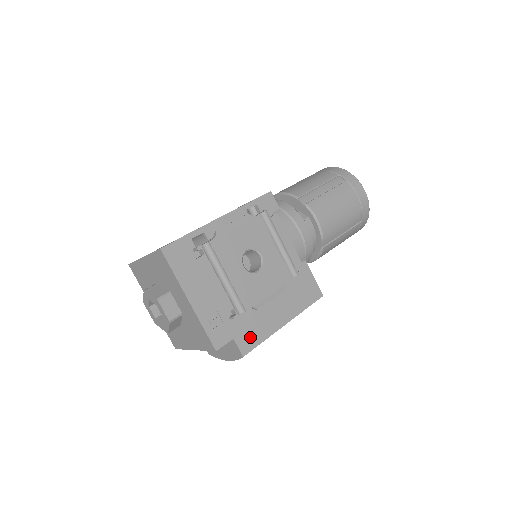
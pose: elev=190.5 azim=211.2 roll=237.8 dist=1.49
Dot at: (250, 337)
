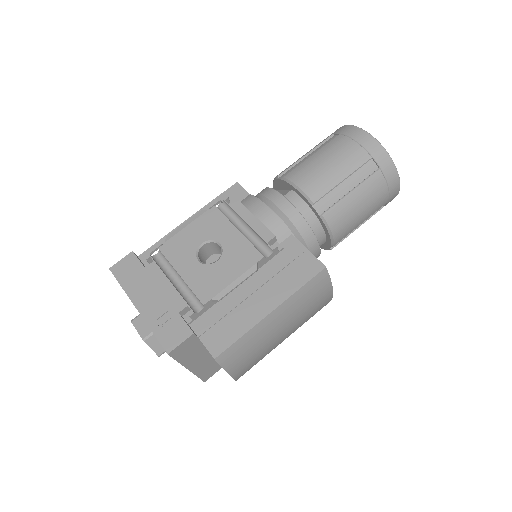
Dot at: (222, 335)
